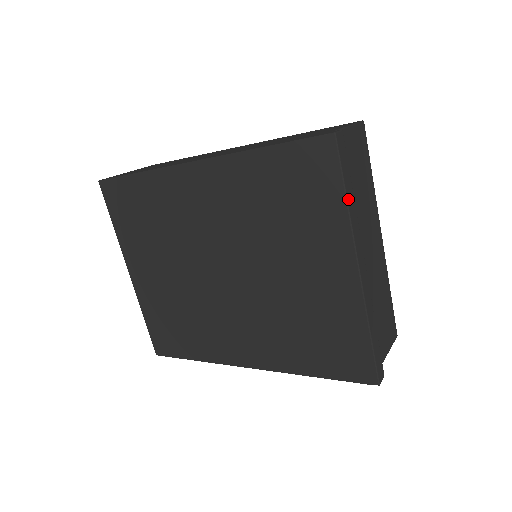
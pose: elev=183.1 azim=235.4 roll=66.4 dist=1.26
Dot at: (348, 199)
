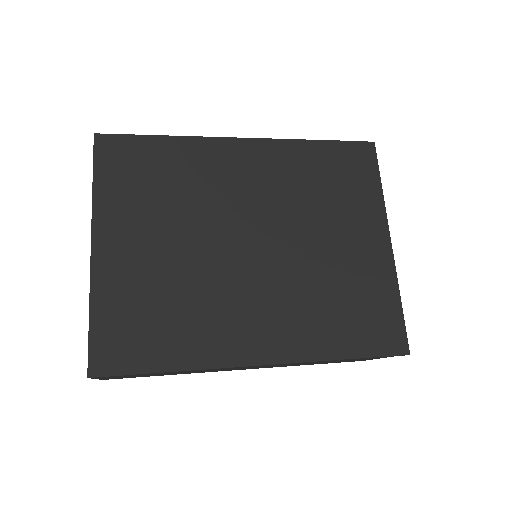
Dot at: (381, 187)
